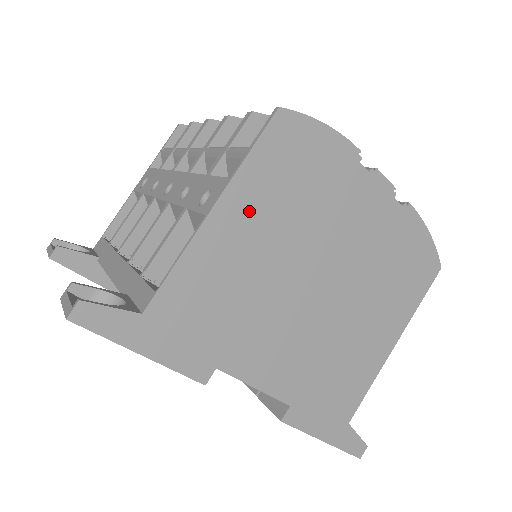
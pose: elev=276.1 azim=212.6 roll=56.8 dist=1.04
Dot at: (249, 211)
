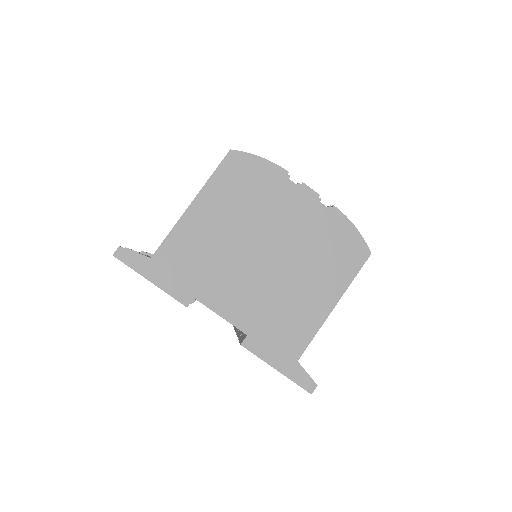
Dot at: (213, 206)
